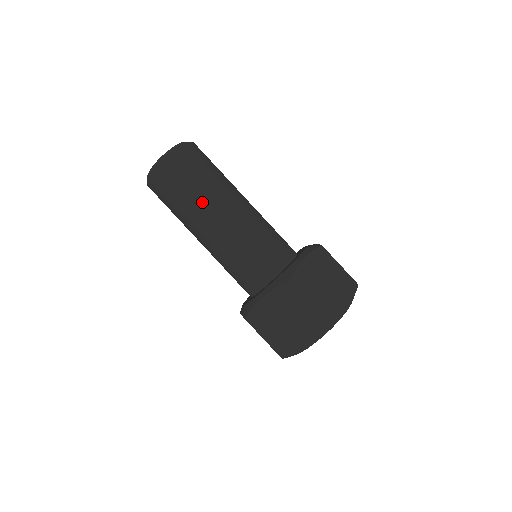
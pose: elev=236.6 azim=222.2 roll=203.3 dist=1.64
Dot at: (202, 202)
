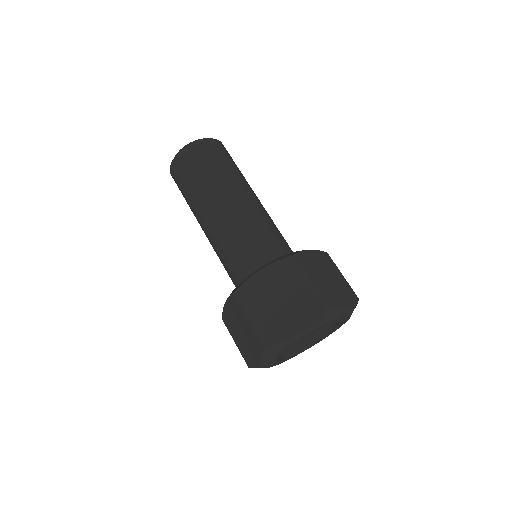
Dot at: (221, 181)
